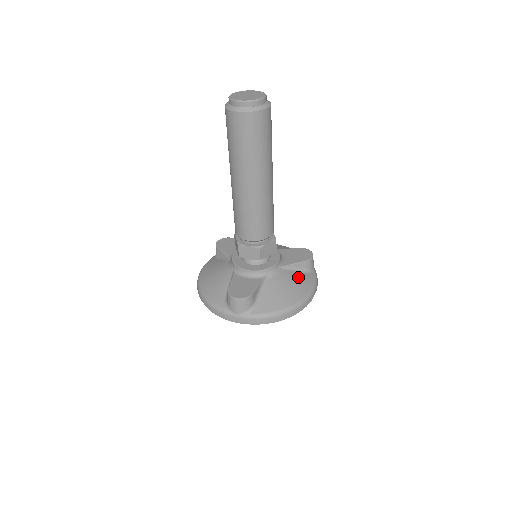
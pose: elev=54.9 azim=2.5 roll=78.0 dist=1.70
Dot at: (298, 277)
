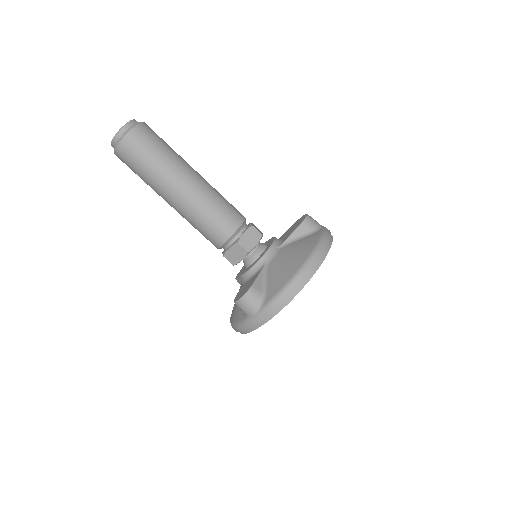
Dot at: (300, 243)
